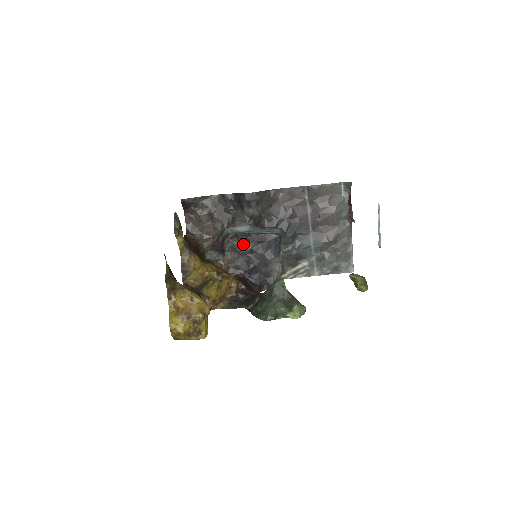
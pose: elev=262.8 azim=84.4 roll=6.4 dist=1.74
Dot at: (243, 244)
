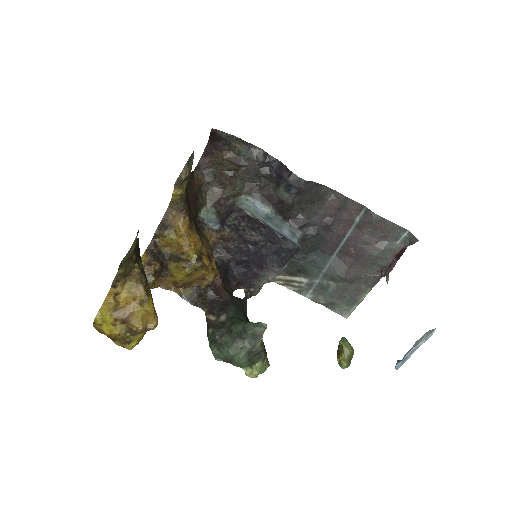
Dot at: (251, 231)
